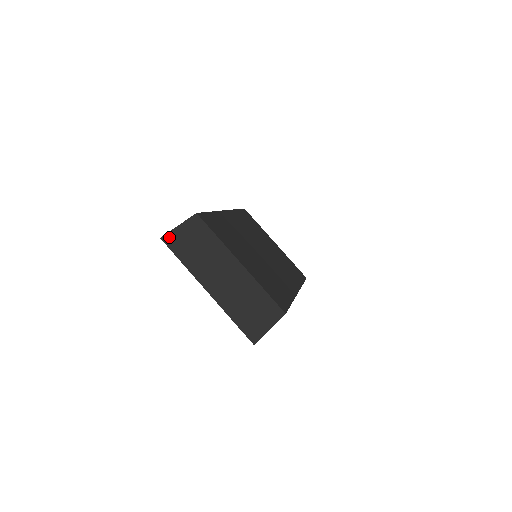
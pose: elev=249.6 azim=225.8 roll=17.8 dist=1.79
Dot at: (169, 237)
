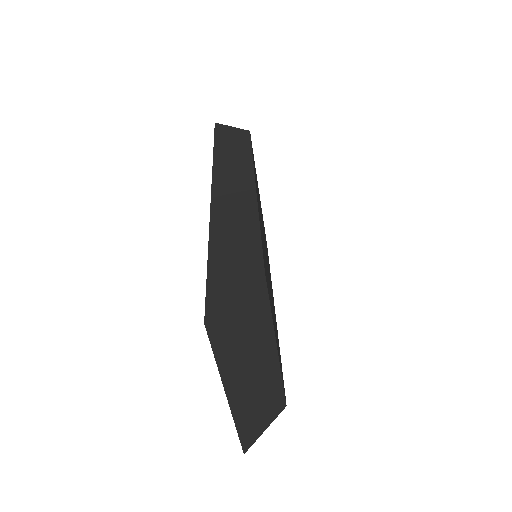
Dot at: (216, 320)
